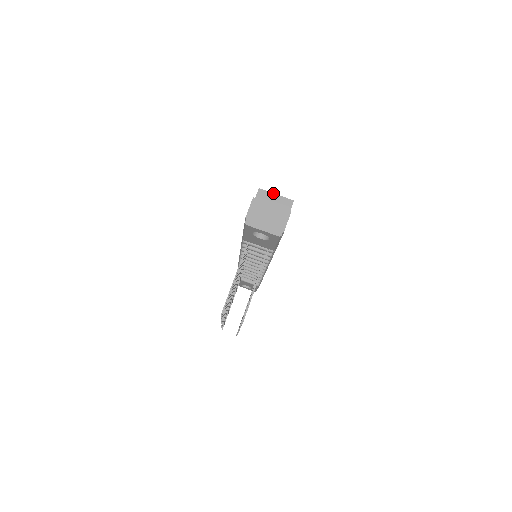
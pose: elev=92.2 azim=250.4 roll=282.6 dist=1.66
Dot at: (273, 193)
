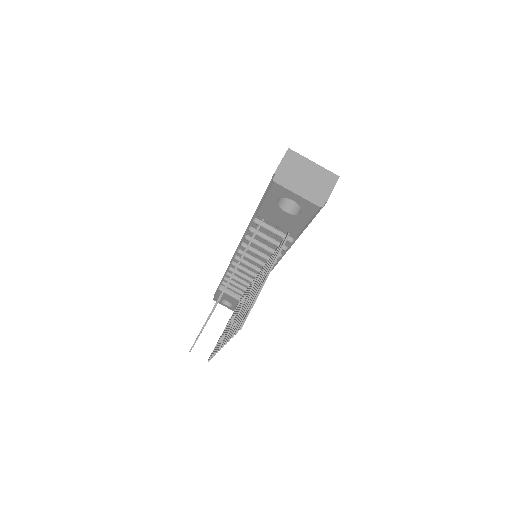
Dot at: occluded
